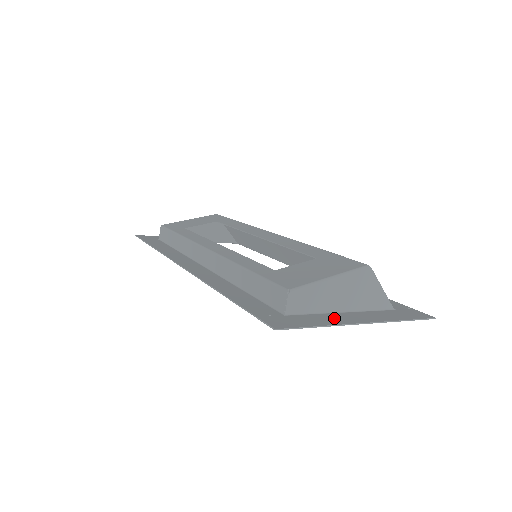
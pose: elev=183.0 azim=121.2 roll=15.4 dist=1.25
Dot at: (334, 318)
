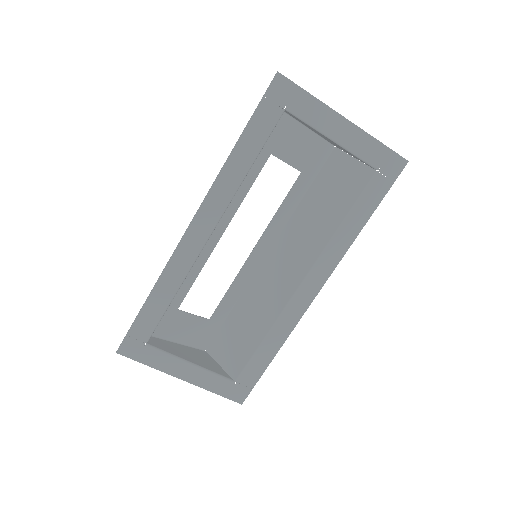
Dot at: (323, 119)
